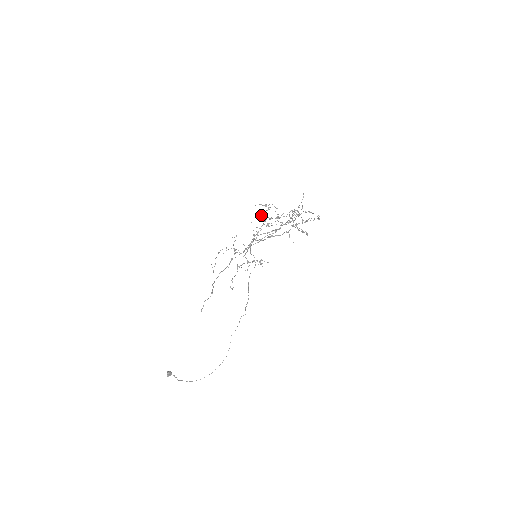
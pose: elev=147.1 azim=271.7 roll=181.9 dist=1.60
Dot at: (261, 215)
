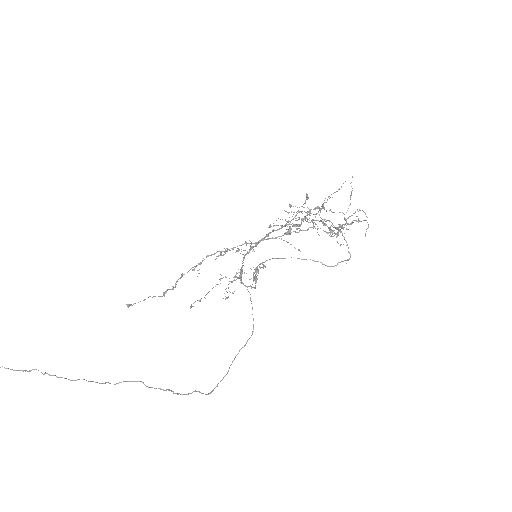
Dot at: (291, 211)
